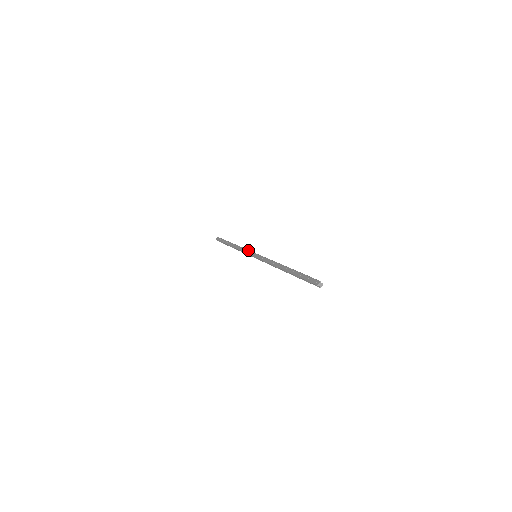
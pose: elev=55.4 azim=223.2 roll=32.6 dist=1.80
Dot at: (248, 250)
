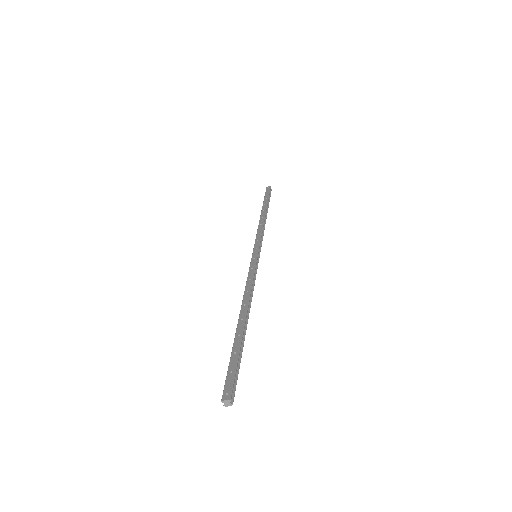
Dot at: (260, 238)
